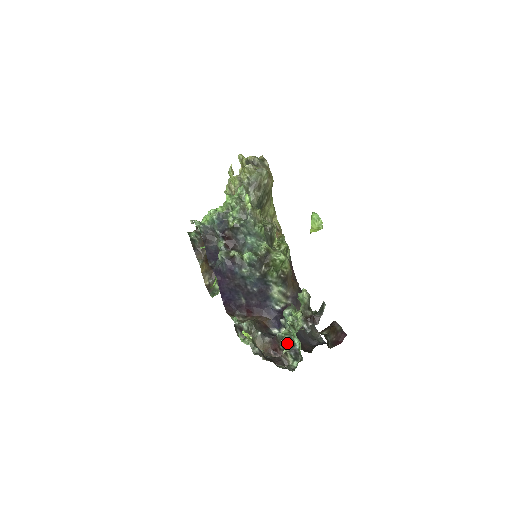
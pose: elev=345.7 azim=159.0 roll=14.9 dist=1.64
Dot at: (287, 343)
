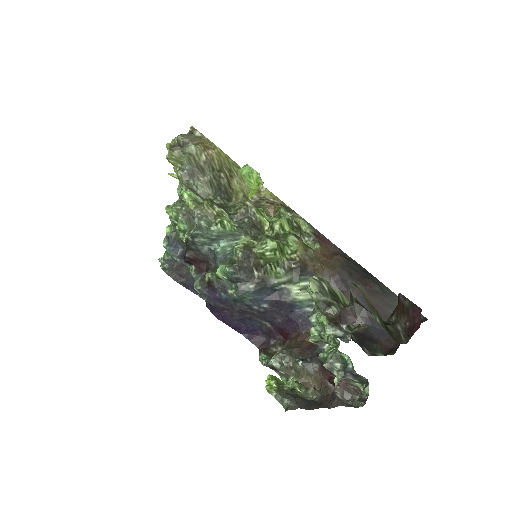
Dot at: (334, 366)
